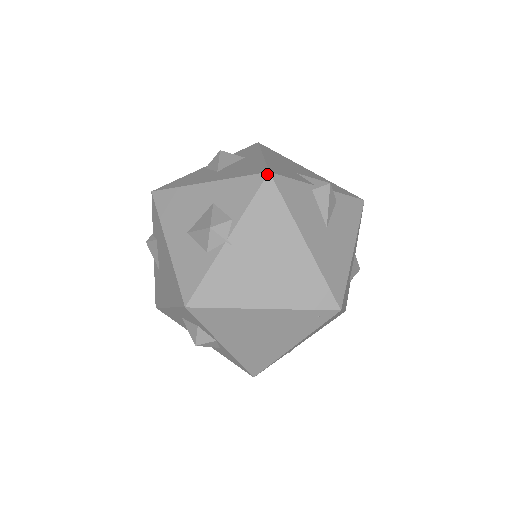
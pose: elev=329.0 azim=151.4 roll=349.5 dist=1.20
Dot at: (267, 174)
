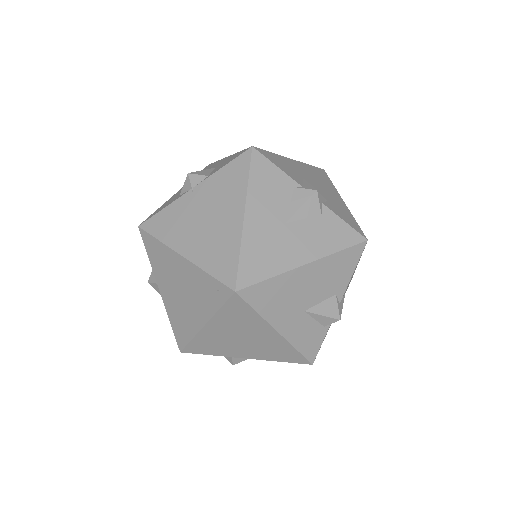
Dot at: (250, 147)
